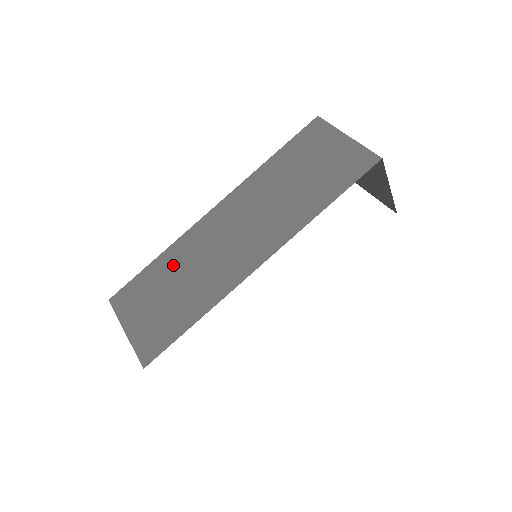
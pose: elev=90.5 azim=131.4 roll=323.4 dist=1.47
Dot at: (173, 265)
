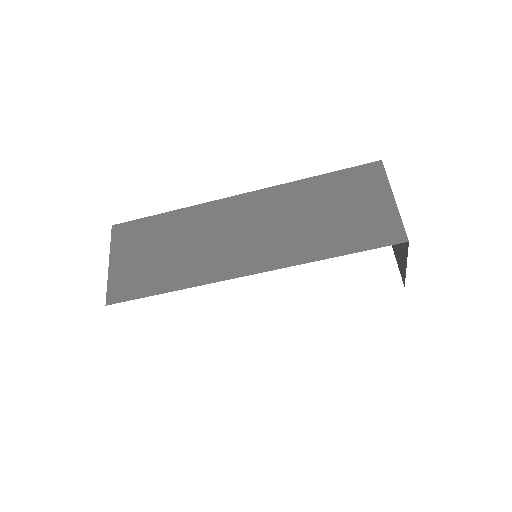
Dot at: (178, 228)
